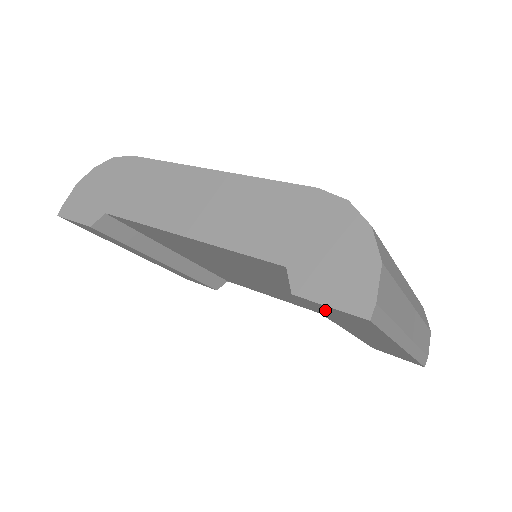
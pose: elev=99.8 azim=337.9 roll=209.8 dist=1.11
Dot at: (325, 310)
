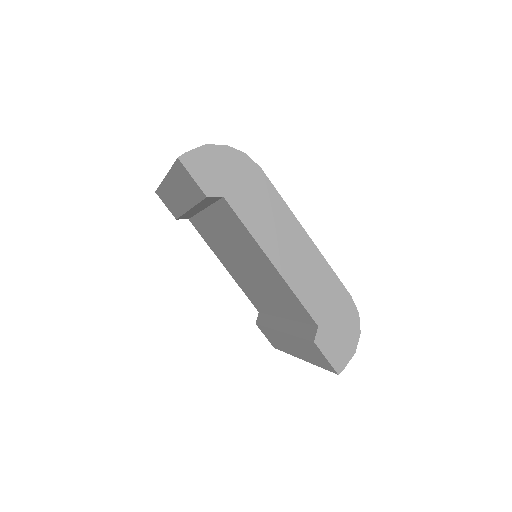
Dot at: (312, 348)
